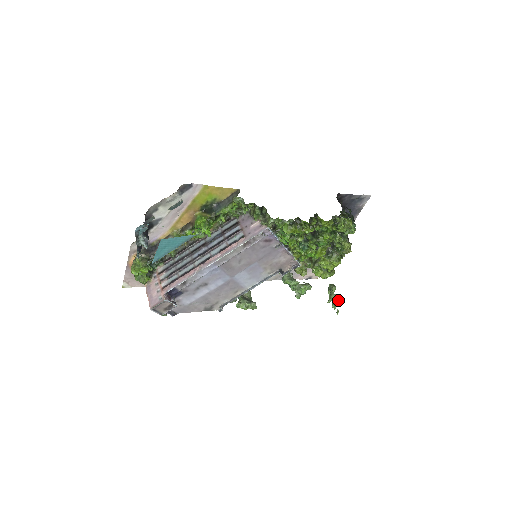
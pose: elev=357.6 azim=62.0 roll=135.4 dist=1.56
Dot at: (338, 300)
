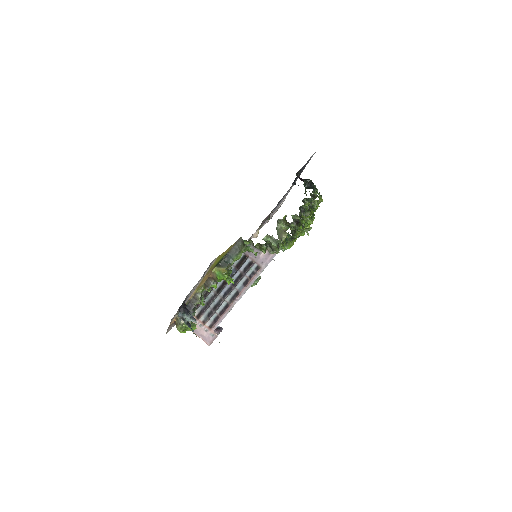
Dot at: occluded
